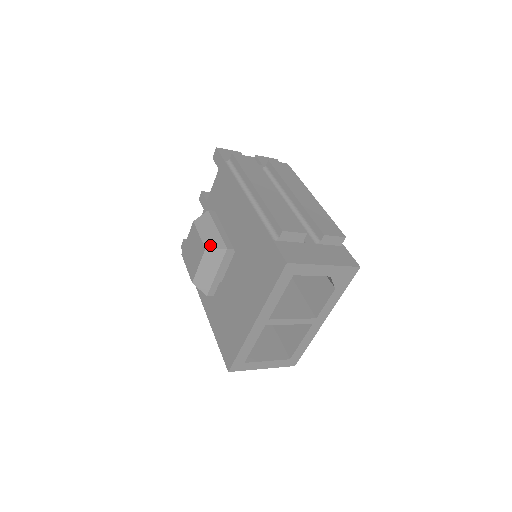
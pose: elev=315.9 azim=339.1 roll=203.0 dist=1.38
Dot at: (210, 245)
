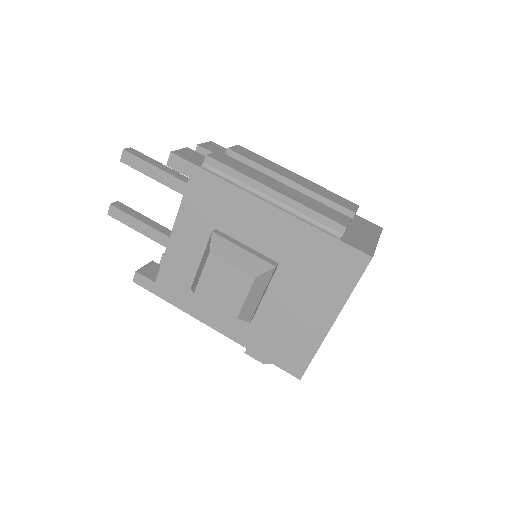
Dot at: (256, 271)
